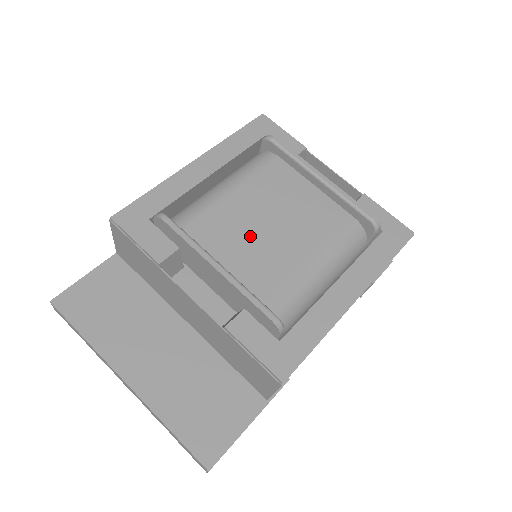
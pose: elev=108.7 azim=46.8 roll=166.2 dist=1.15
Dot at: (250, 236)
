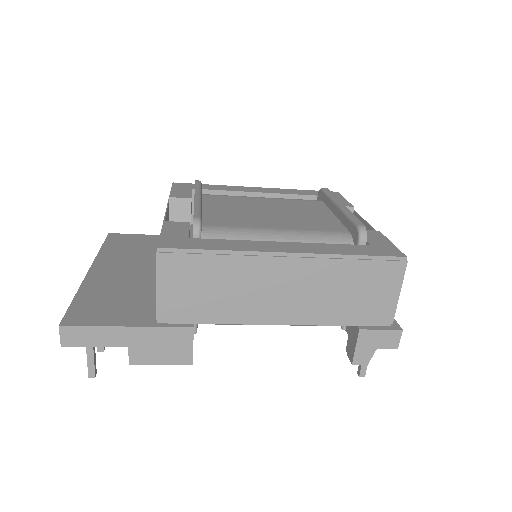
Dot at: (245, 209)
